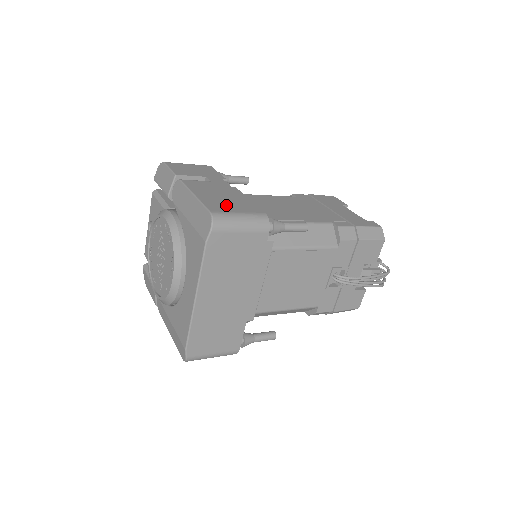
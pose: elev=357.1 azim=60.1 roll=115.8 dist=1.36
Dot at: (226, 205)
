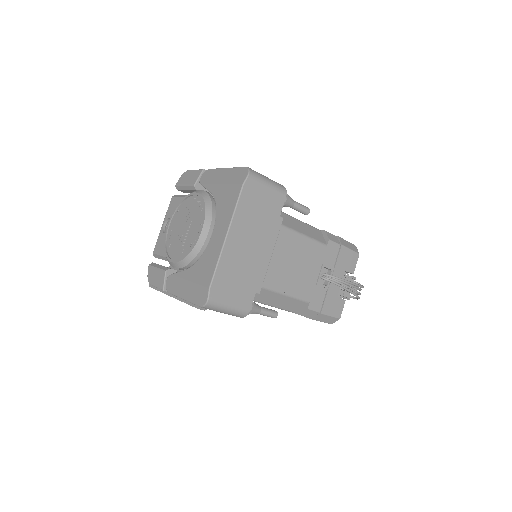
Dot at: occluded
